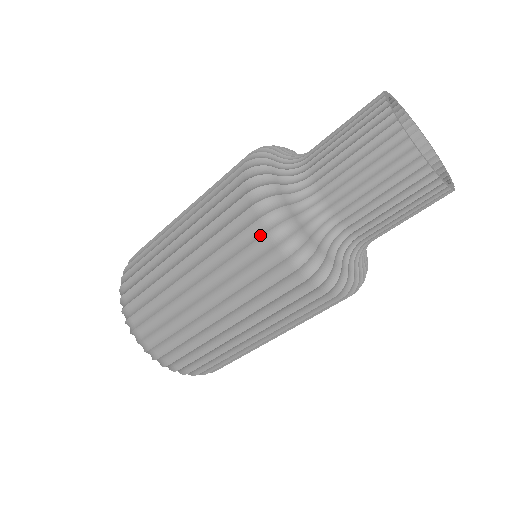
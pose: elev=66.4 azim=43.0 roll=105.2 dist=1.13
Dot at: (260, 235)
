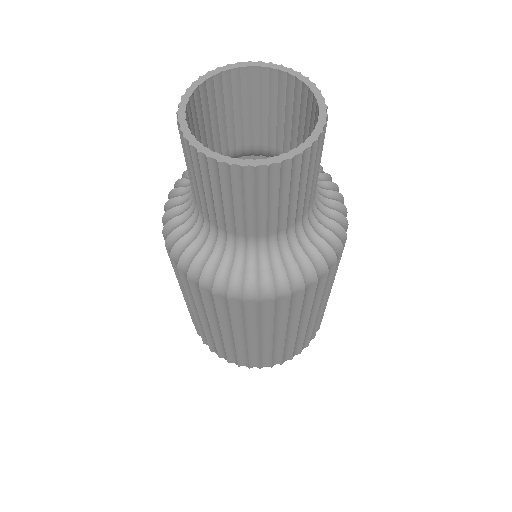
Dot at: (212, 296)
